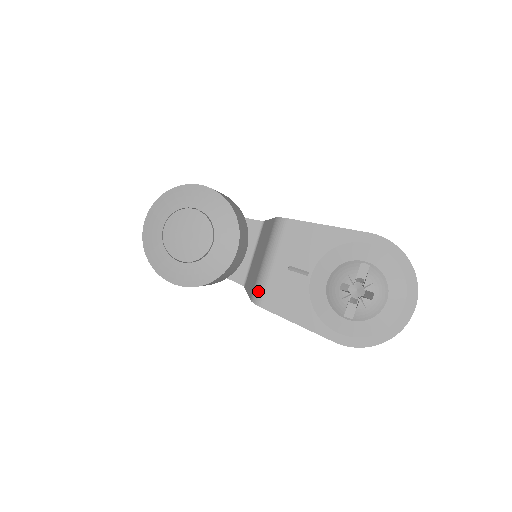
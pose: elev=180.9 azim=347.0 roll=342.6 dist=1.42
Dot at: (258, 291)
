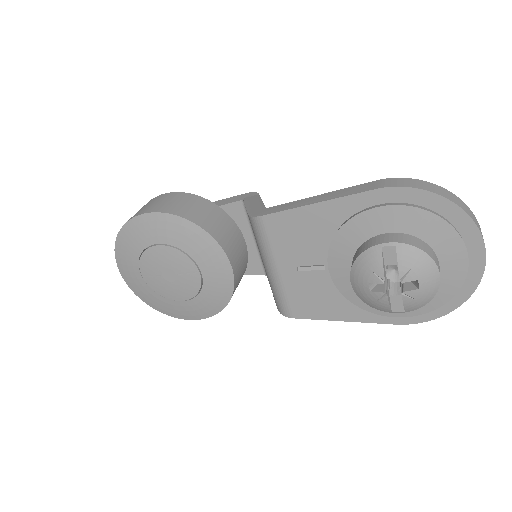
Dot at: (279, 303)
